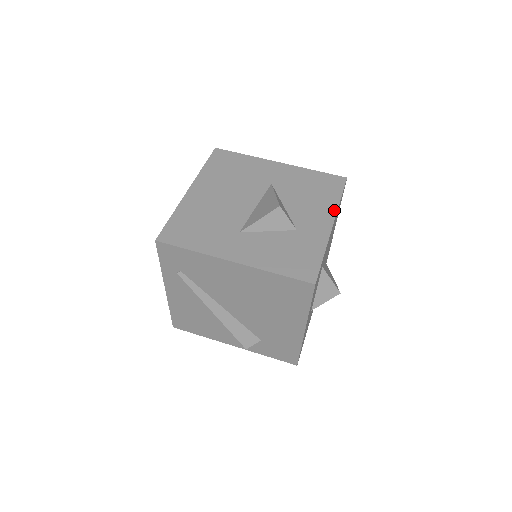
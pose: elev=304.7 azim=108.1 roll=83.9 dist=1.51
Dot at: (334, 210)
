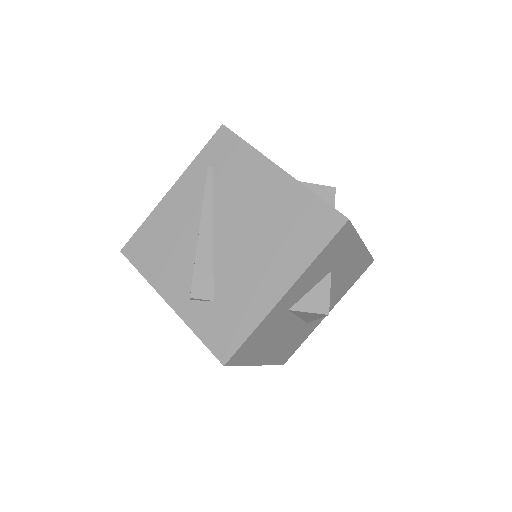
Dot at: occluded
